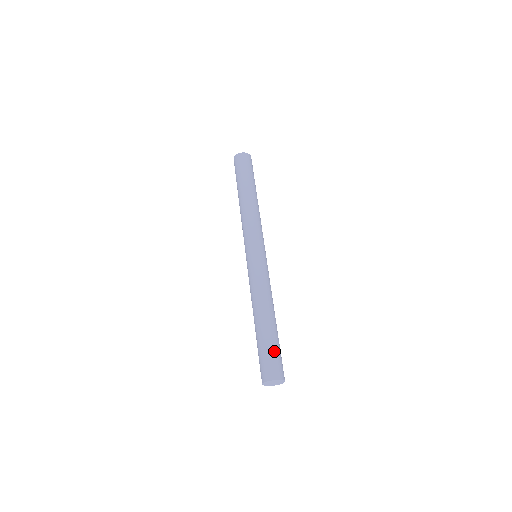
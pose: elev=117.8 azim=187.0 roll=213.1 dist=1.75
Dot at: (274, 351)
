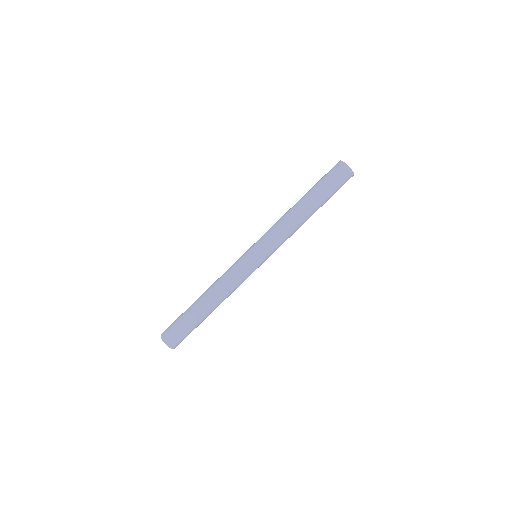
Dot at: (188, 331)
